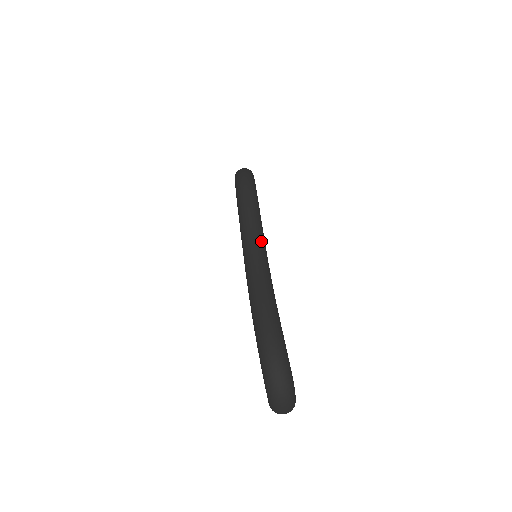
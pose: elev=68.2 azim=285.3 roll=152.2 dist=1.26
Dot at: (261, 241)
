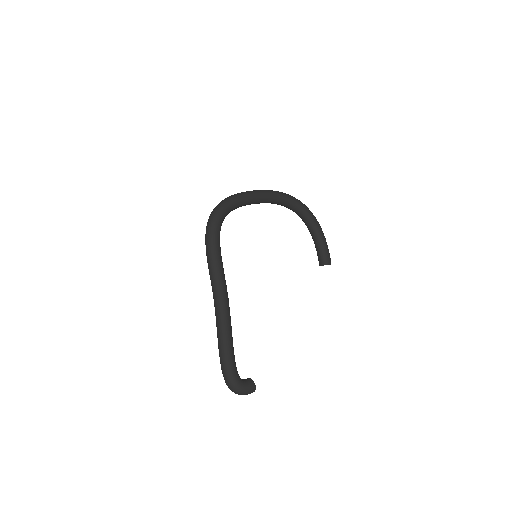
Dot at: (218, 295)
